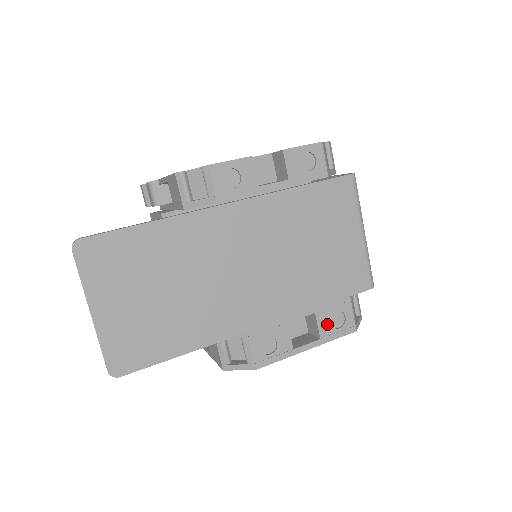
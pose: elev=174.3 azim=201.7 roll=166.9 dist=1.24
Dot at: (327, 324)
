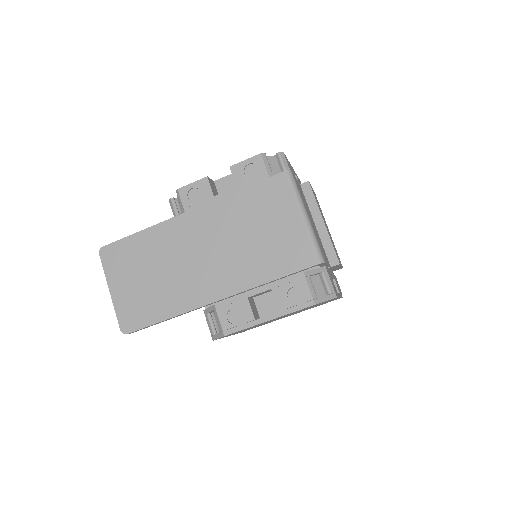
Dot at: (284, 298)
